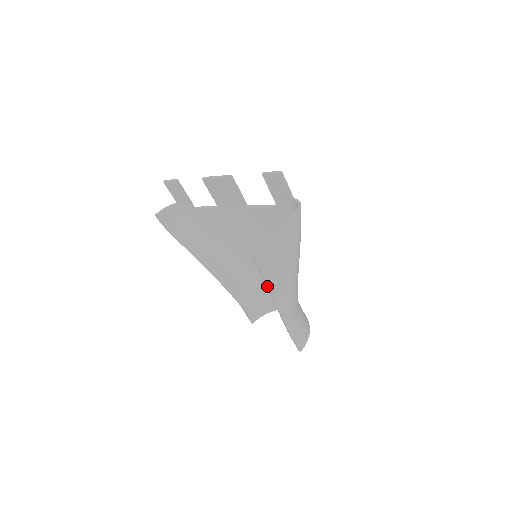
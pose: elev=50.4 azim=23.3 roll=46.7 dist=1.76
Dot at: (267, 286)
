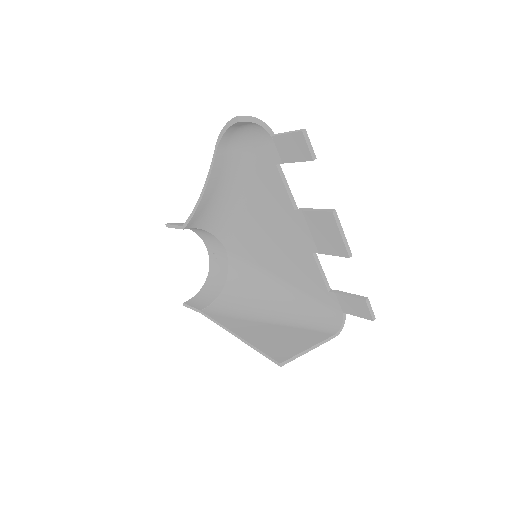
Dot at: (246, 343)
